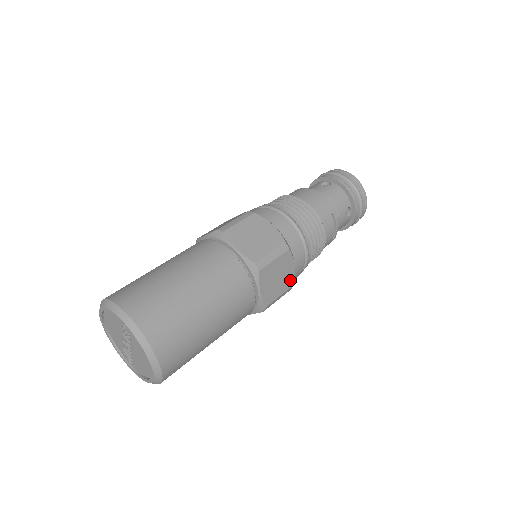
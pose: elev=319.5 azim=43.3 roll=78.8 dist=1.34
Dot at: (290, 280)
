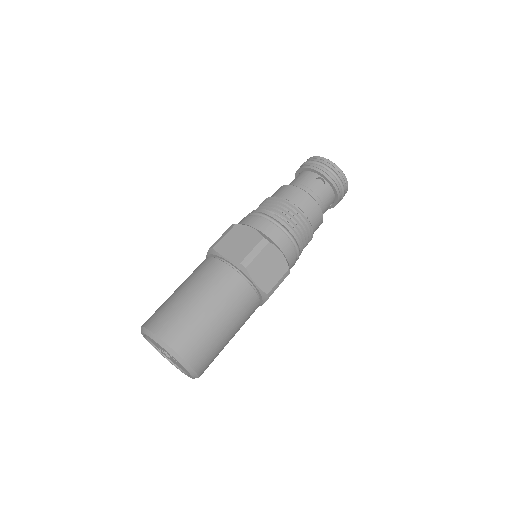
Dot at: occluded
